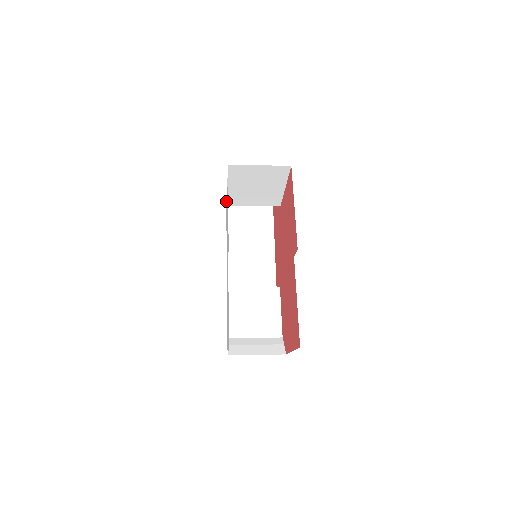
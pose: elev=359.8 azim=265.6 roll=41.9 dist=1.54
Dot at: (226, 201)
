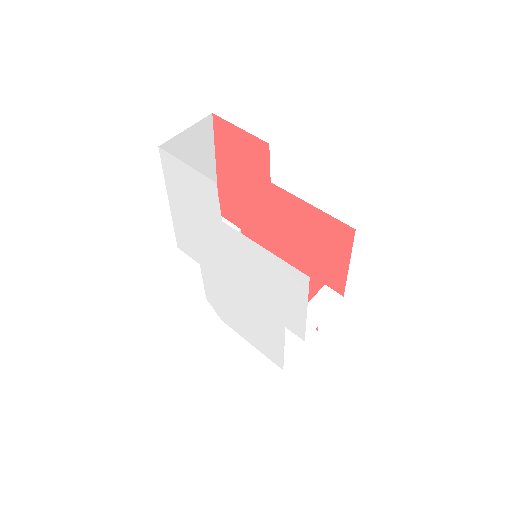
Dot at: (171, 161)
